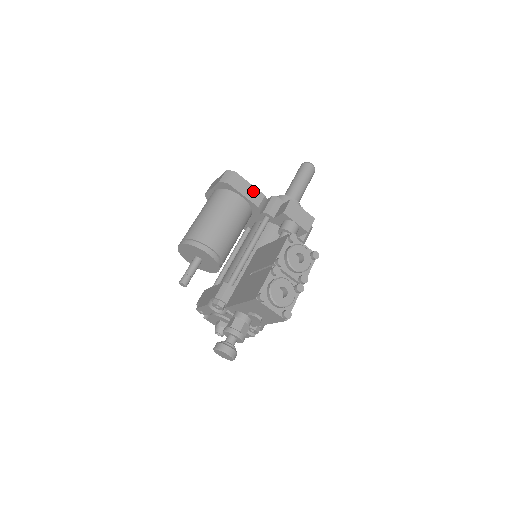
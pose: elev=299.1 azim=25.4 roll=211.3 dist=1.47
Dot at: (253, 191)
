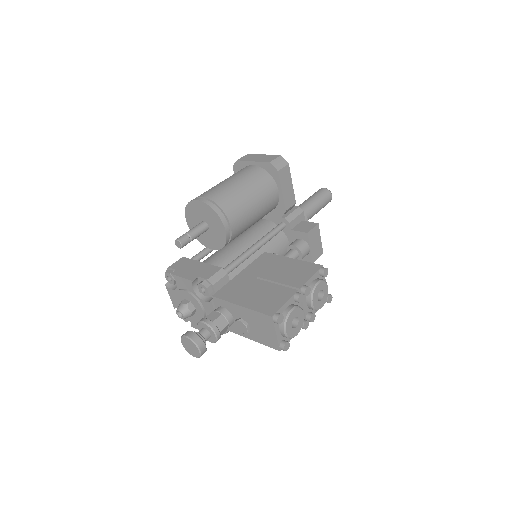
Dot at: (290, 192)
